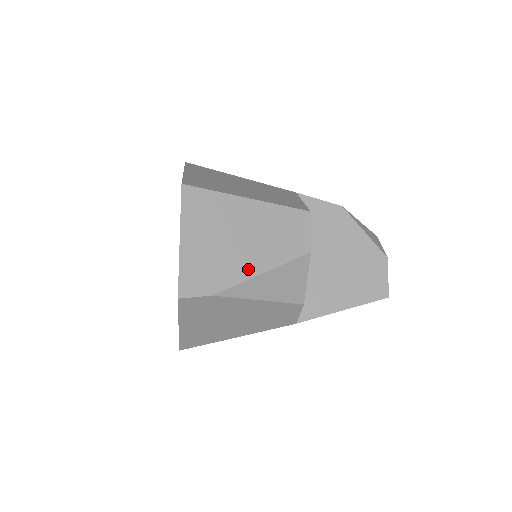
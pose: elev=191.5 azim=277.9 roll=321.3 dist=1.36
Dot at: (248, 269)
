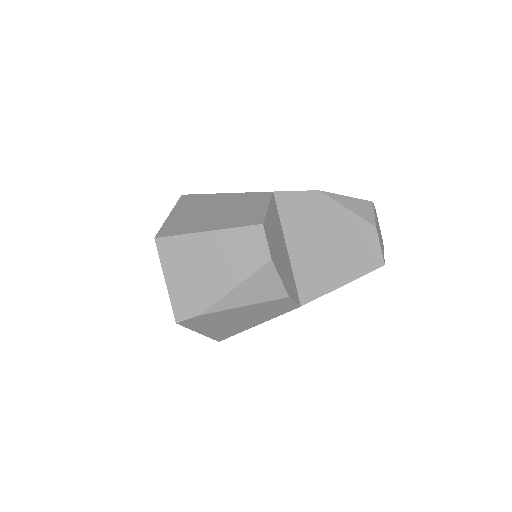
Dot at: (221, 288)
